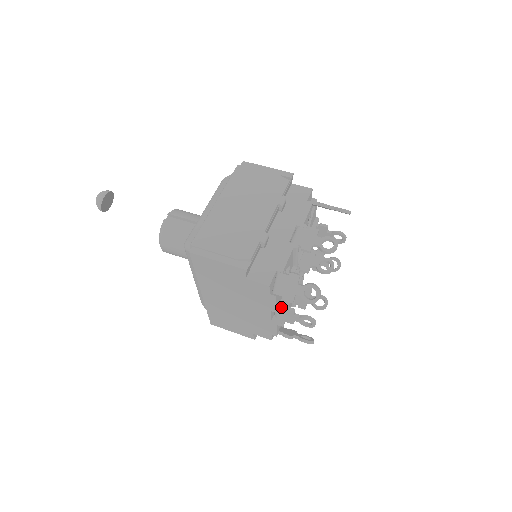
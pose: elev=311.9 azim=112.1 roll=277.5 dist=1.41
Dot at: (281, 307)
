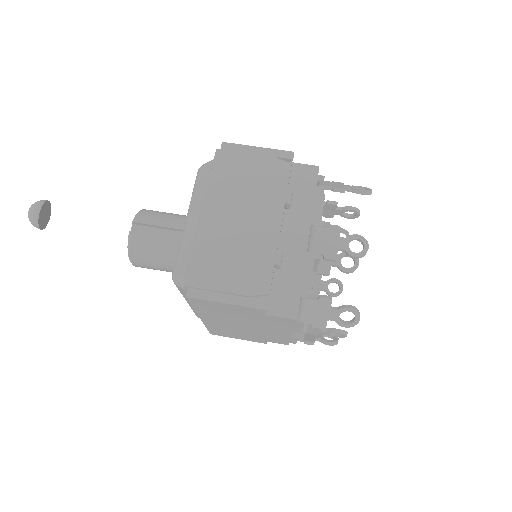
Dot at: (305, 326)
